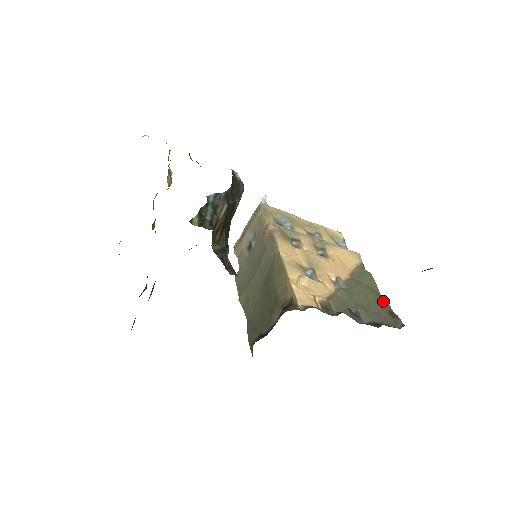
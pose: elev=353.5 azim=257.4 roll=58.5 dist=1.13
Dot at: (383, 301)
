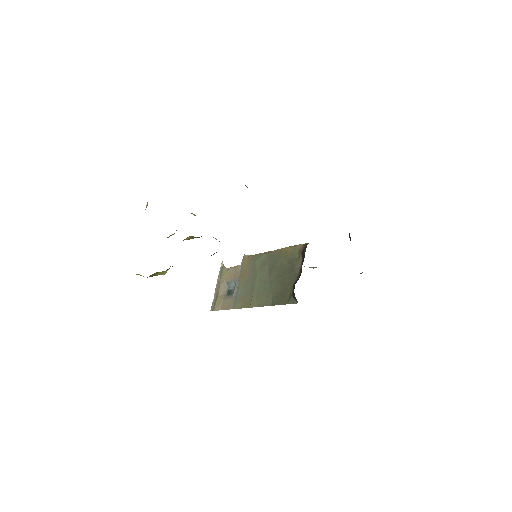
Dot at: occluded
